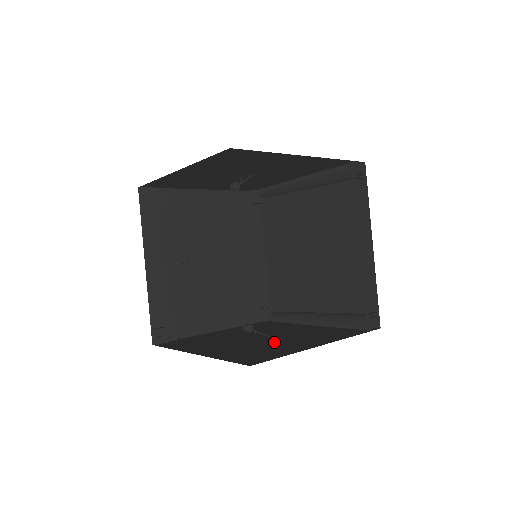
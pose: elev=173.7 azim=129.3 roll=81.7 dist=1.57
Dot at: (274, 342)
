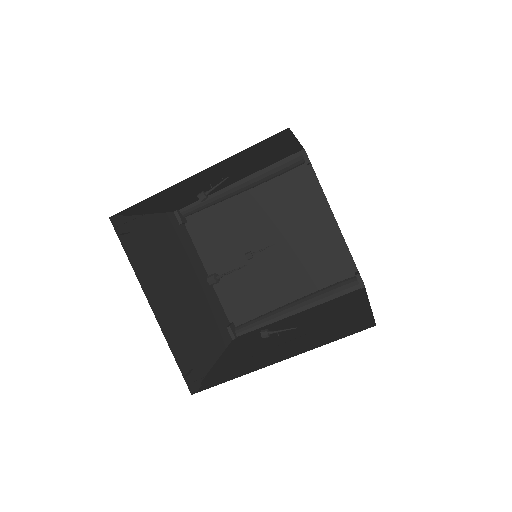
Dot at: (319, 324)
